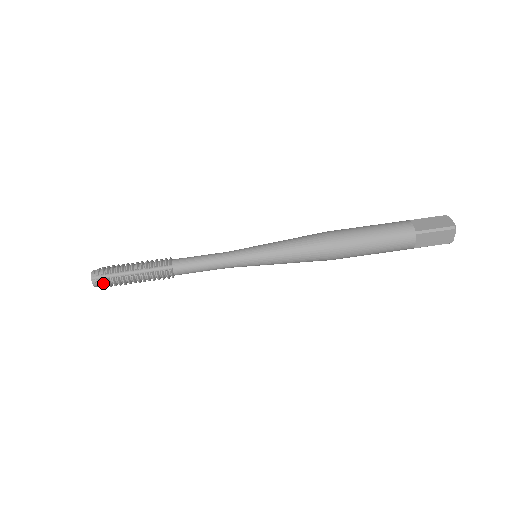
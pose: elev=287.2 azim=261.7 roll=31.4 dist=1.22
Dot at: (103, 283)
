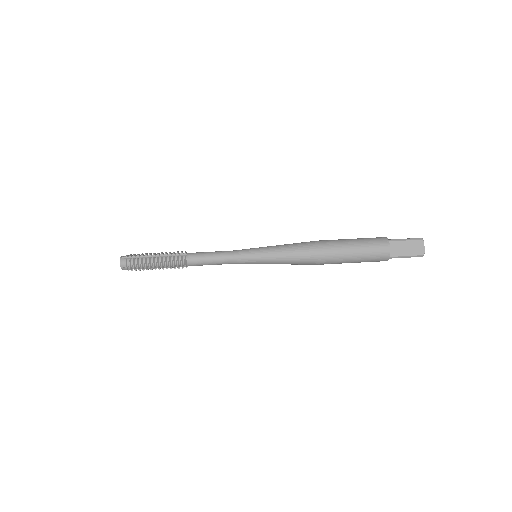
Dot at: (129, 262)
